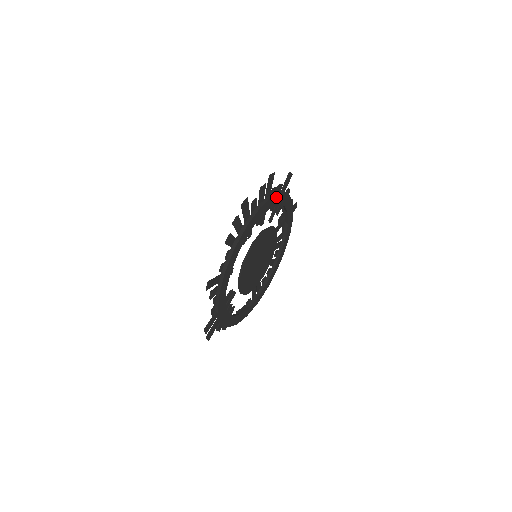
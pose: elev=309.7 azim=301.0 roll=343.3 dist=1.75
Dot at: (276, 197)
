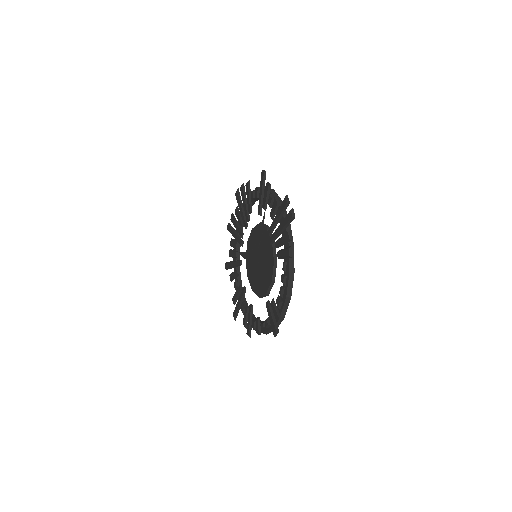
Dot at: occluded
